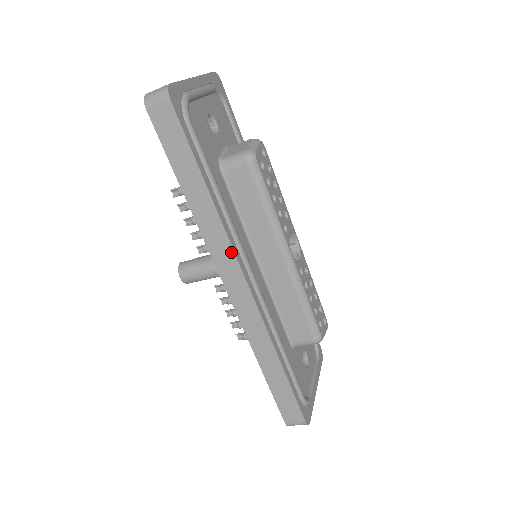
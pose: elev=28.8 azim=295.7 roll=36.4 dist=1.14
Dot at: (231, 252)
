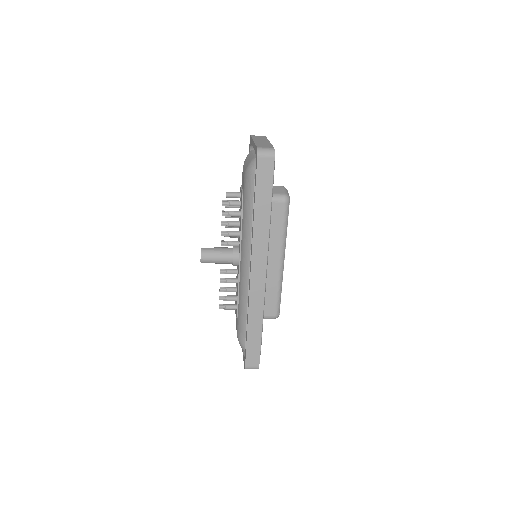
Dot at: (266, 252)
